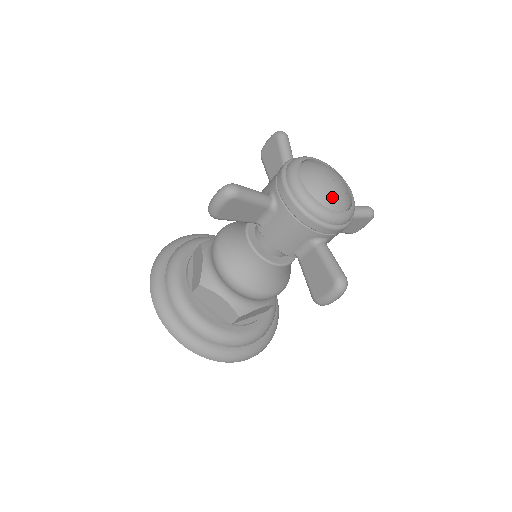
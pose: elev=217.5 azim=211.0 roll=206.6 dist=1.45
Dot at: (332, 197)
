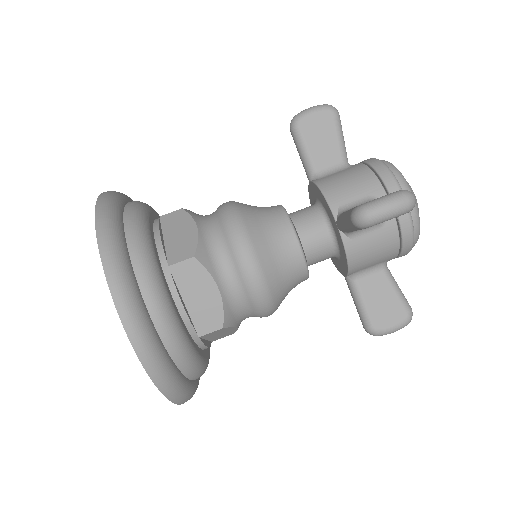
Dot at: occluded
